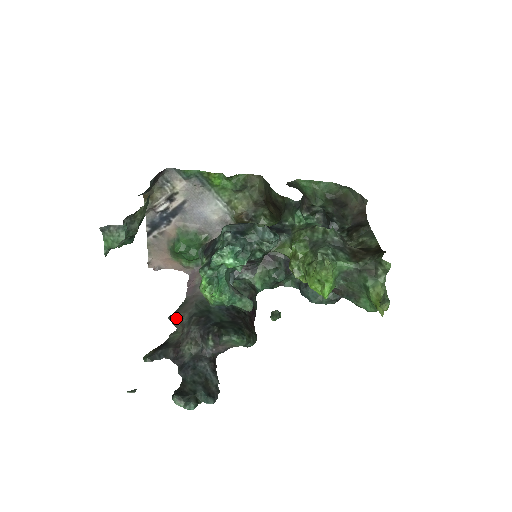
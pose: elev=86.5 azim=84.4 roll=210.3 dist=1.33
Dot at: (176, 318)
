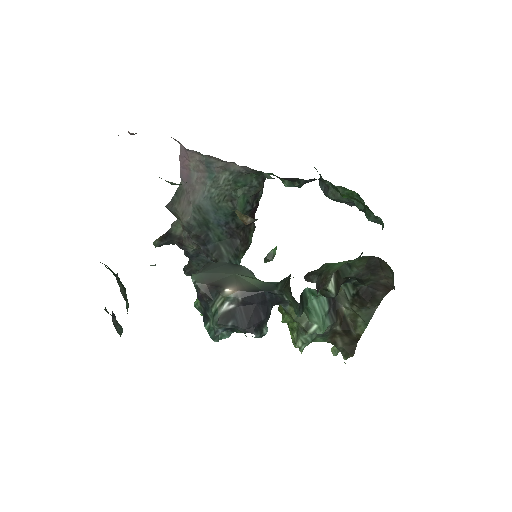
Dot at: (174, 213)
